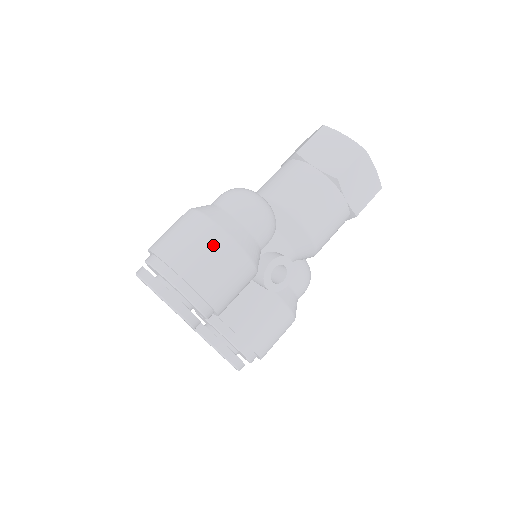
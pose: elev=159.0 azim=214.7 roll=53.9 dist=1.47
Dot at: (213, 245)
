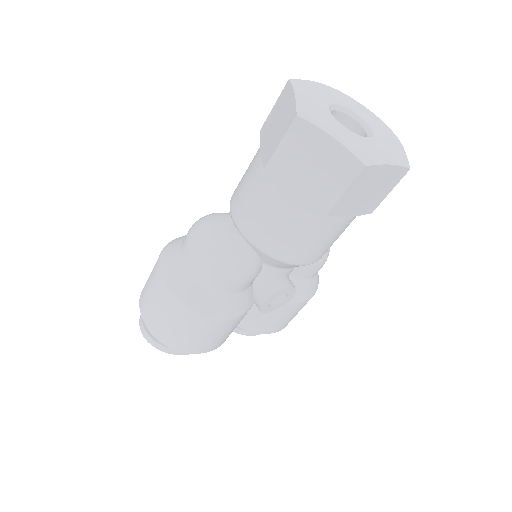
Dot at: (192, 325)
